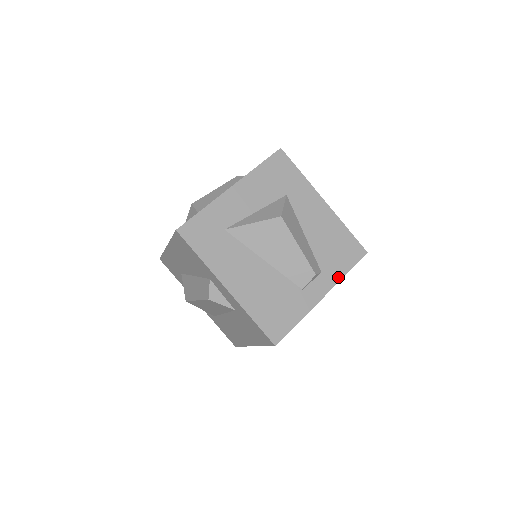
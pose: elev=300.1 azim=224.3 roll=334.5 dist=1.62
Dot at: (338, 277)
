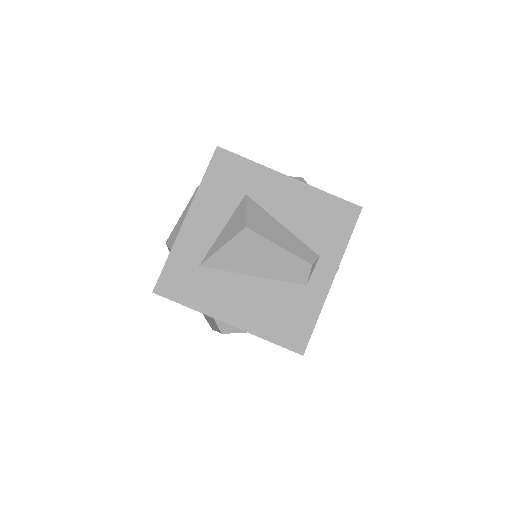
Dot at: (340, 252)
